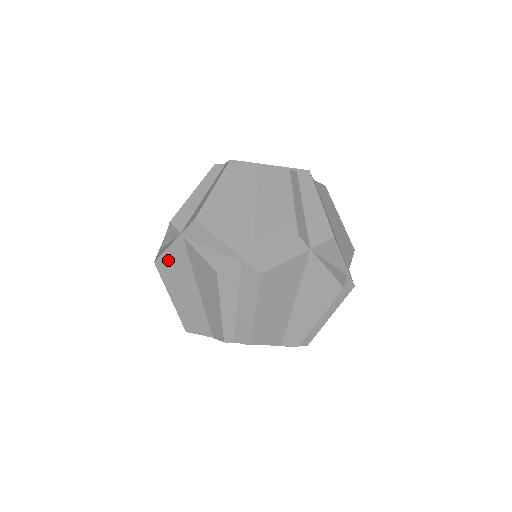
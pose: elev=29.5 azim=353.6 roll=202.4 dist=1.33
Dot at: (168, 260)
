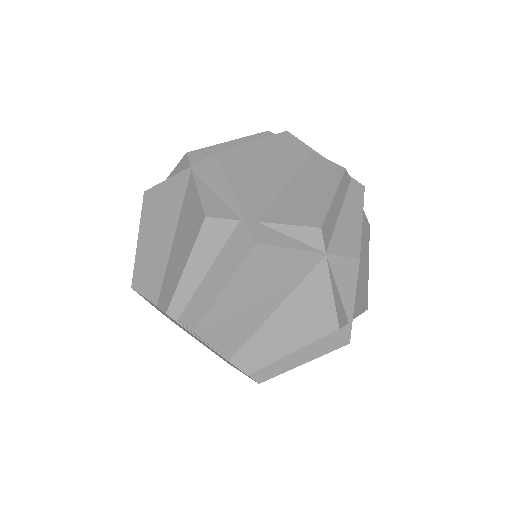
Dot at: (160, 193)
